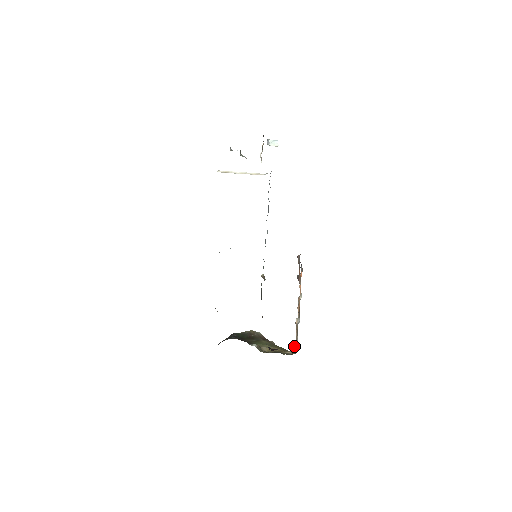
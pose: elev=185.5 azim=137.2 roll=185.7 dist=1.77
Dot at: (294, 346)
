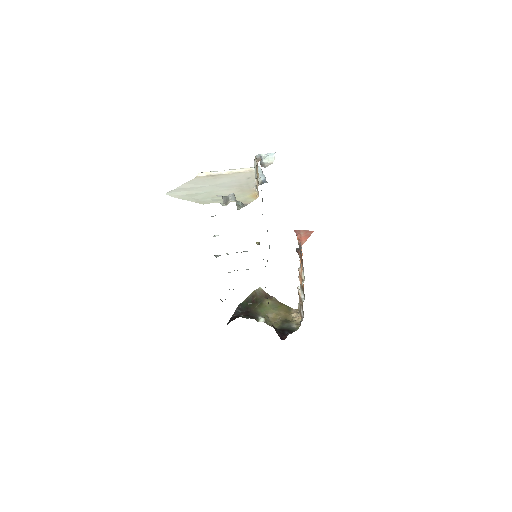
Dot at: occluded
